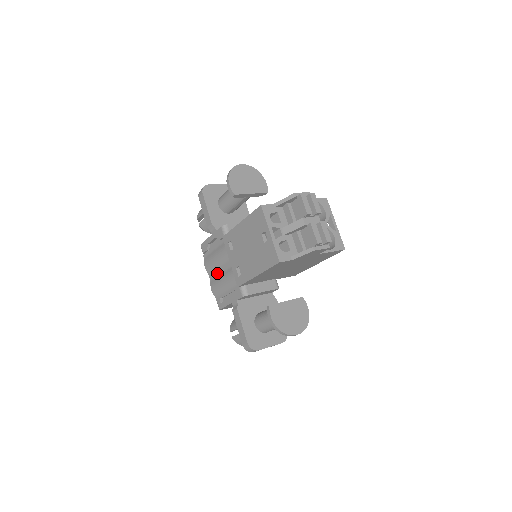
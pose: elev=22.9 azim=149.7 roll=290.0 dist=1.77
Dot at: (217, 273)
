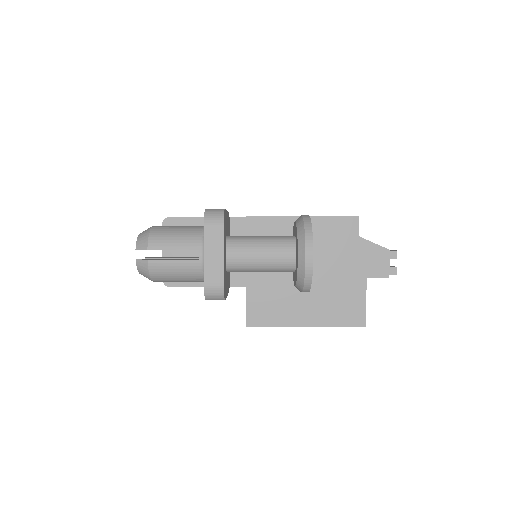
Dot at: occluded
